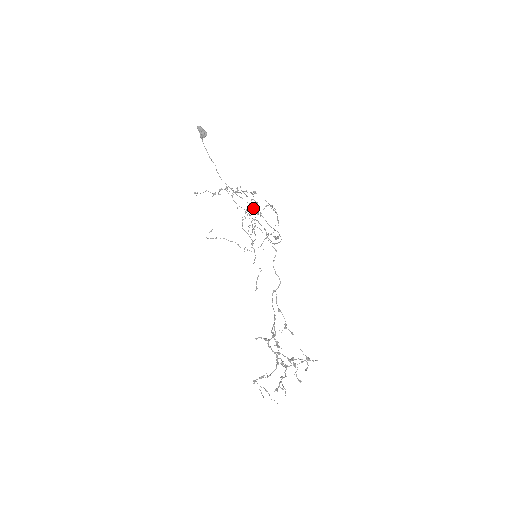
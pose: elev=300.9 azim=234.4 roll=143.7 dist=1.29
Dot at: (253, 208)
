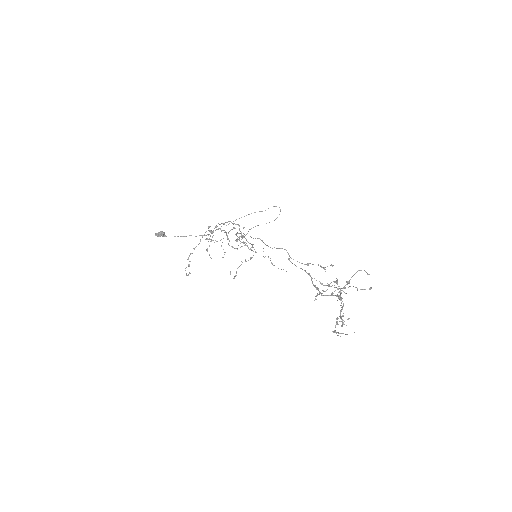
Dot at: (224, 232)
